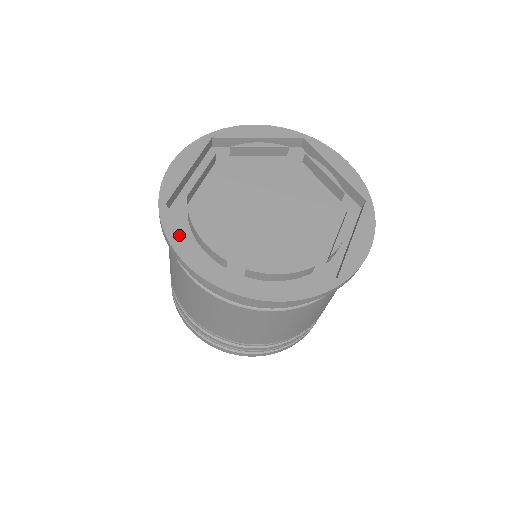
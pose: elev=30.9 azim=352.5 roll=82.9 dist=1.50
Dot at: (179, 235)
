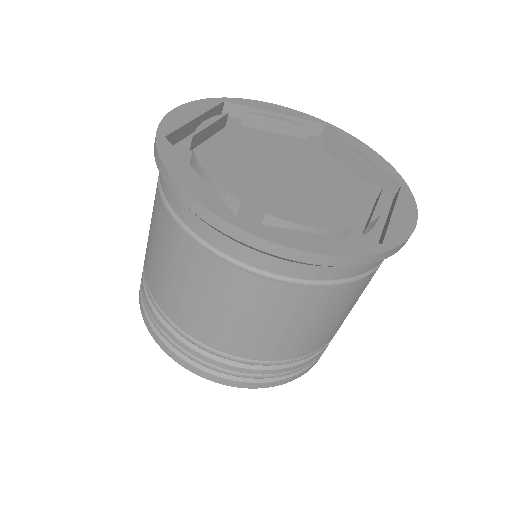
Dot at: (180, 165)
